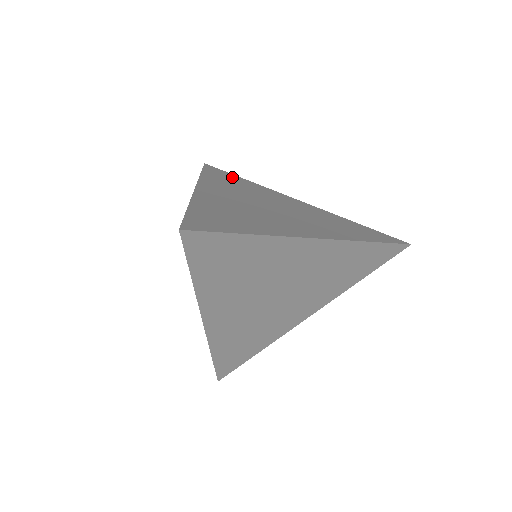
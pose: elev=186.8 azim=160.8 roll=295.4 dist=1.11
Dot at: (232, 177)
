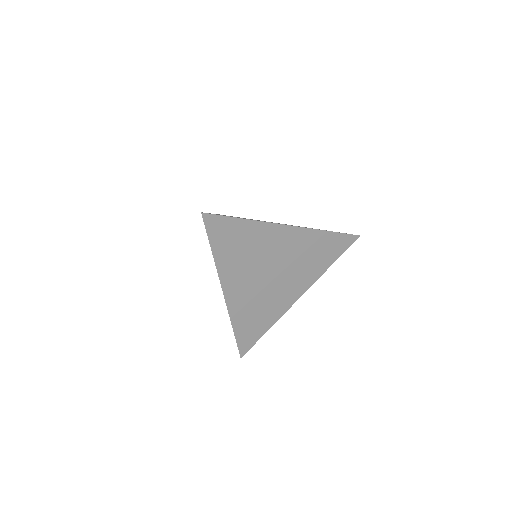
Dot at: occluded
